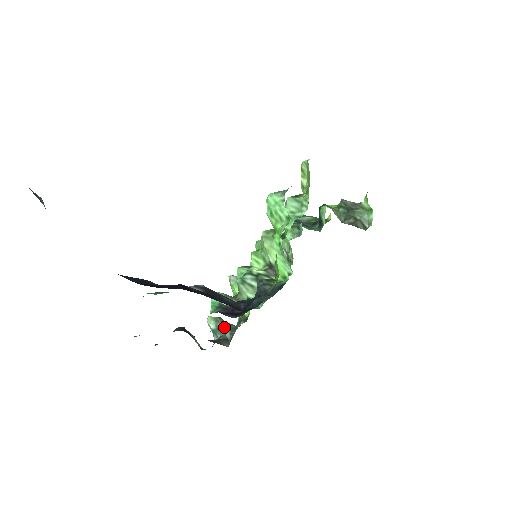
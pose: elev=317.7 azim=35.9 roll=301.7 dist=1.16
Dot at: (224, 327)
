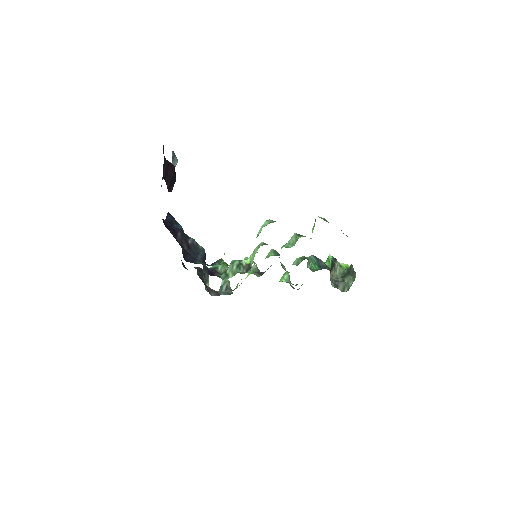
Dot at: (226, 288)
